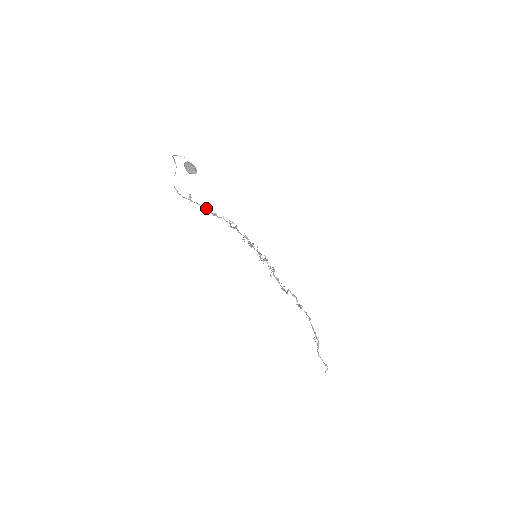
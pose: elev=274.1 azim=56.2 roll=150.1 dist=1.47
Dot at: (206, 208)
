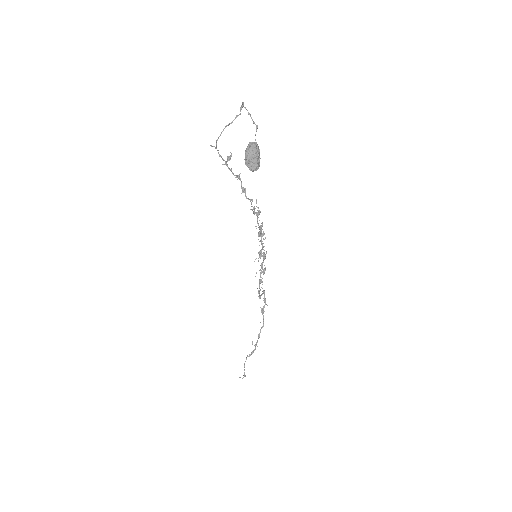
Dot at: occluded
